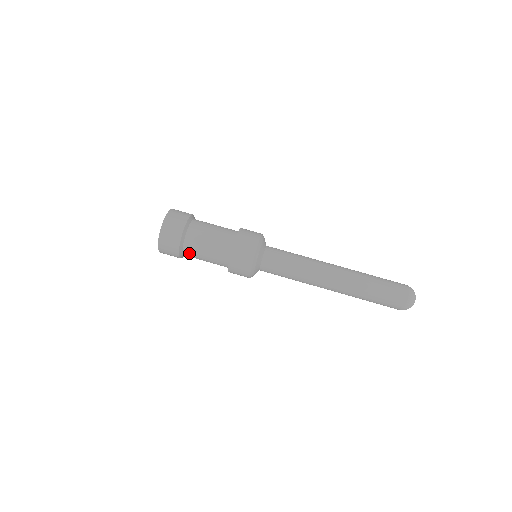
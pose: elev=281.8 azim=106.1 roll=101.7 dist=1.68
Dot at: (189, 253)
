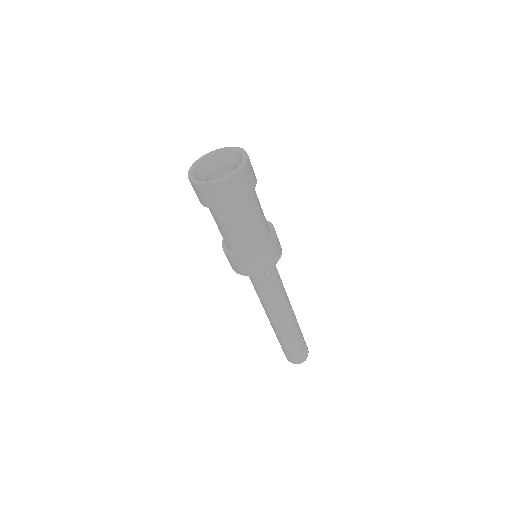
Dot at: occluded
